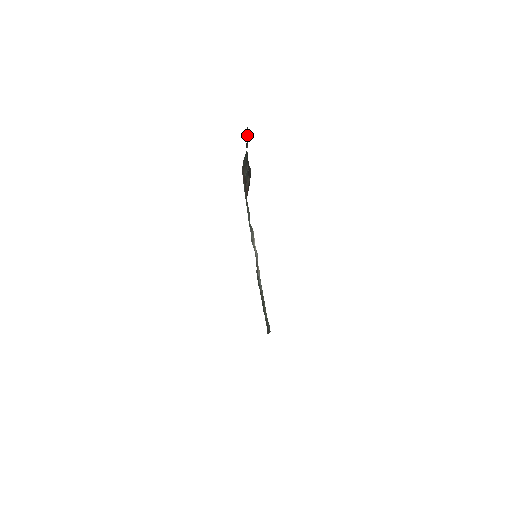
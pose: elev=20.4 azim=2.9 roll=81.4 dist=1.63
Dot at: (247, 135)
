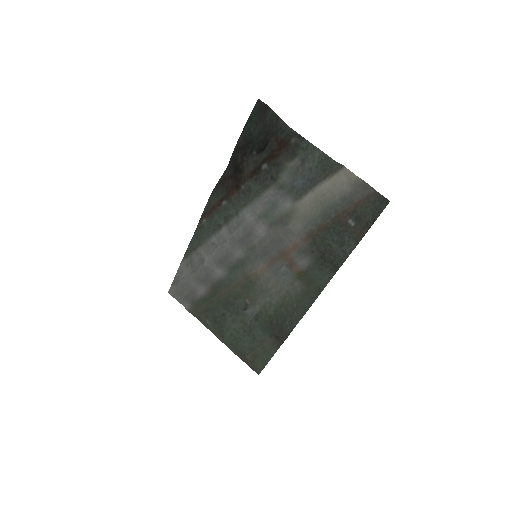
Dot at: (255, 109)
